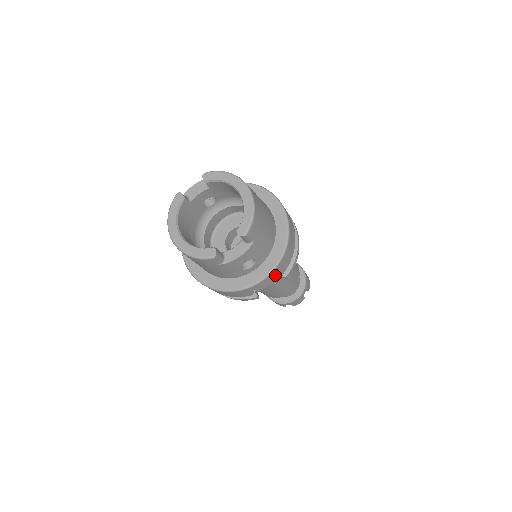
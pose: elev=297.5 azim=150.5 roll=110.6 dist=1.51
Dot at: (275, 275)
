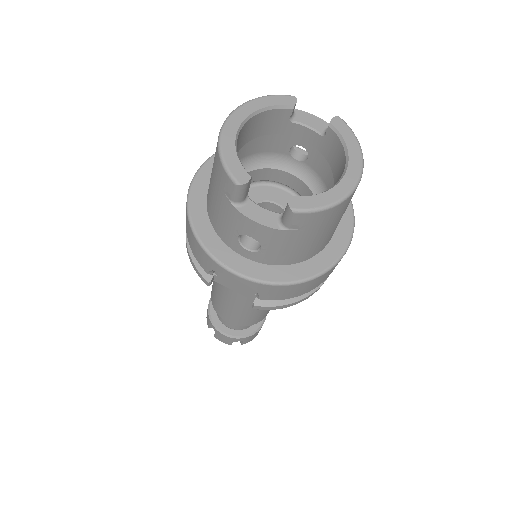
Dot at: (250, 290)
